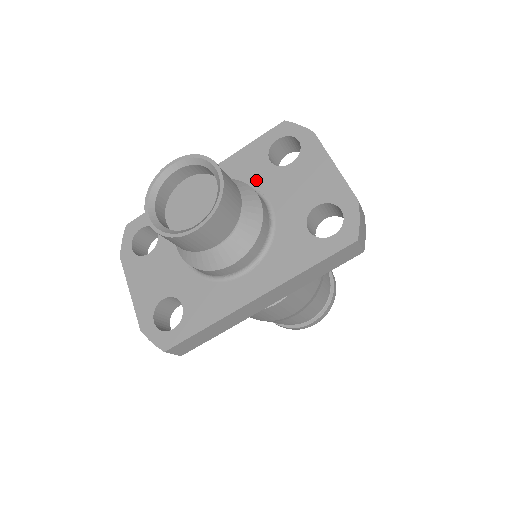
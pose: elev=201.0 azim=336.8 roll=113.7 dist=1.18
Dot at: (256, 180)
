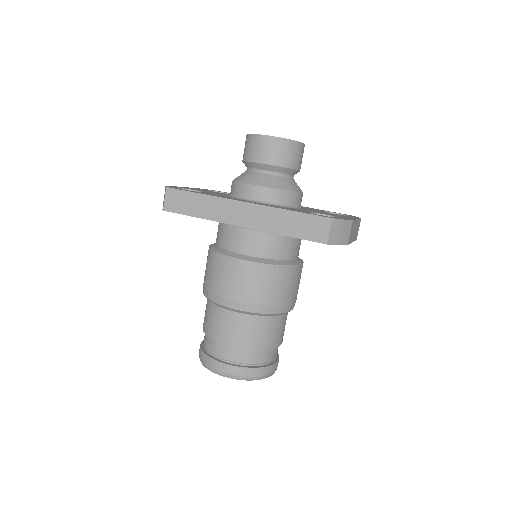
Dot at: (307, 208)
